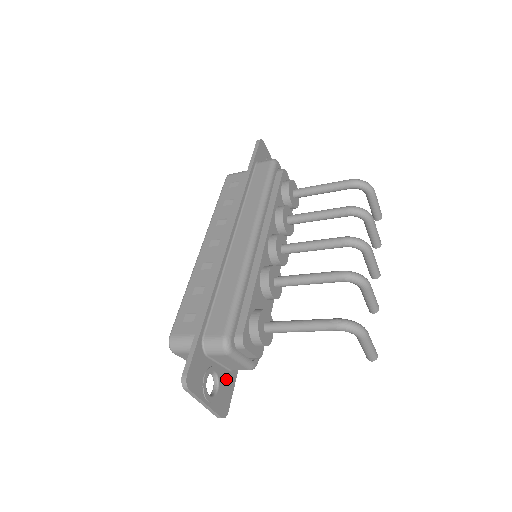
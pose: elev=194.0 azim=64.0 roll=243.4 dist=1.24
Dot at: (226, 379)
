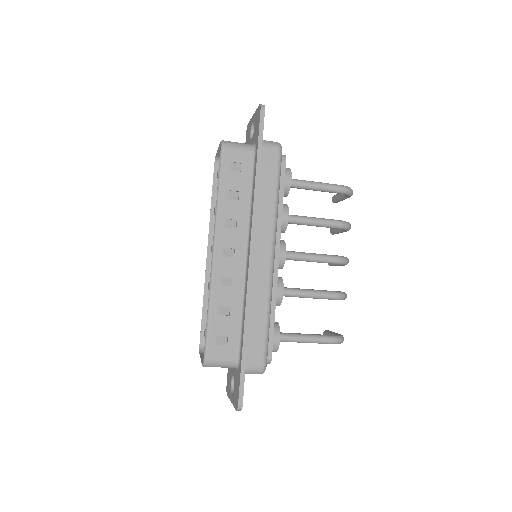
Dot at: occluded
